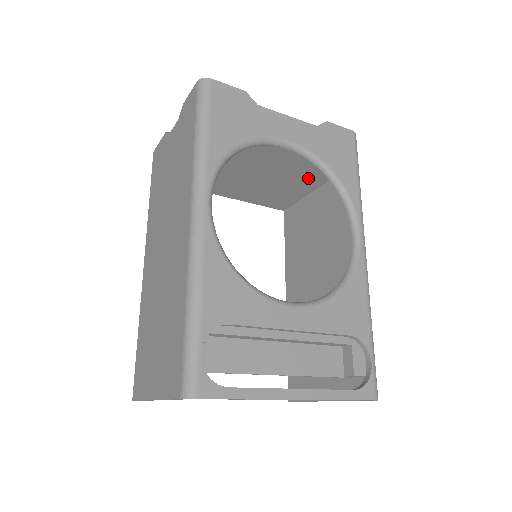
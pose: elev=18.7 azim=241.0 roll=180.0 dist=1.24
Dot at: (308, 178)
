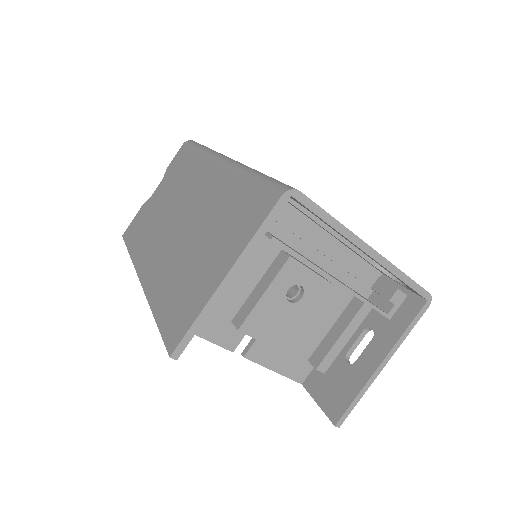
Dot at: occluded
